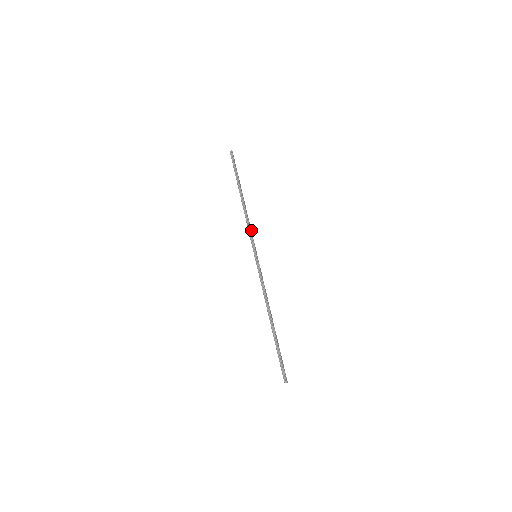
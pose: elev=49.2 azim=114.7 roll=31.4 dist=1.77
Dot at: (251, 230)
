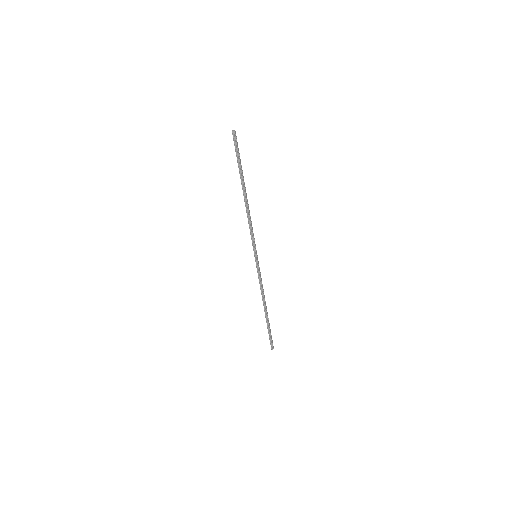
Dot at: occluded
